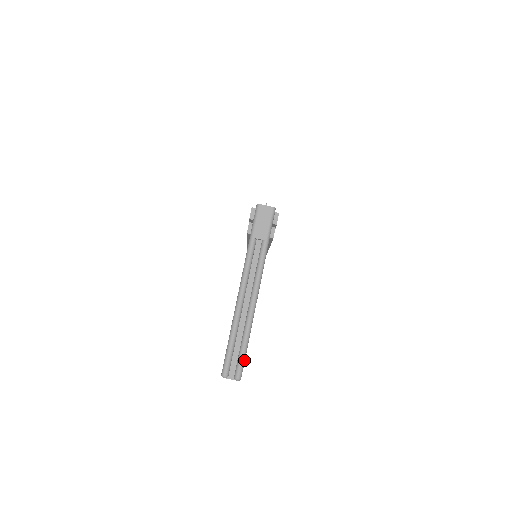
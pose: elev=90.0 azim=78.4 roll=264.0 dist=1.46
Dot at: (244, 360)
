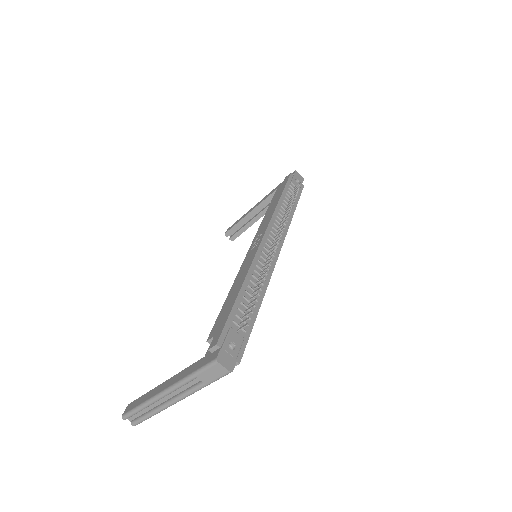
Dot at: occluded
